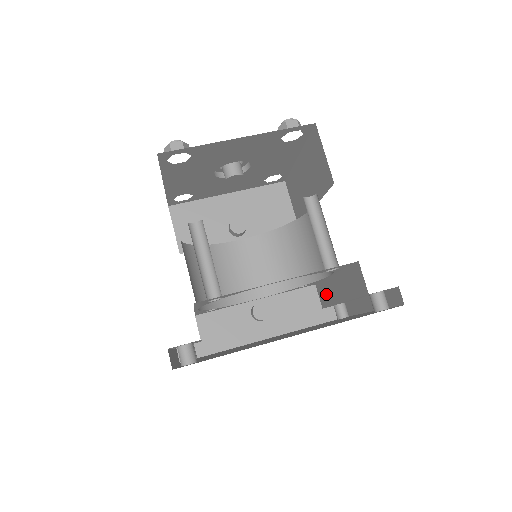
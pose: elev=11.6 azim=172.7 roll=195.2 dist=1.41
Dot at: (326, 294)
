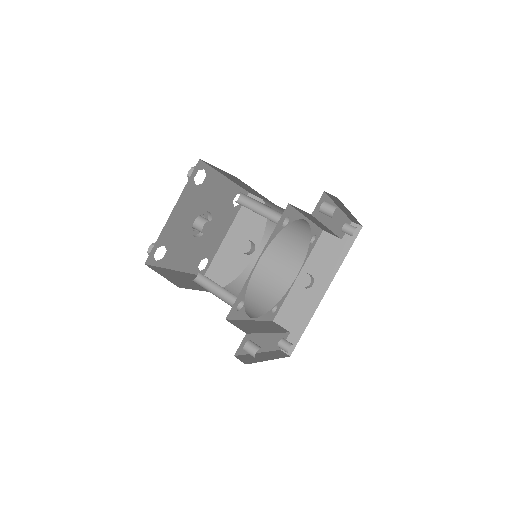
Dot at: occluded
